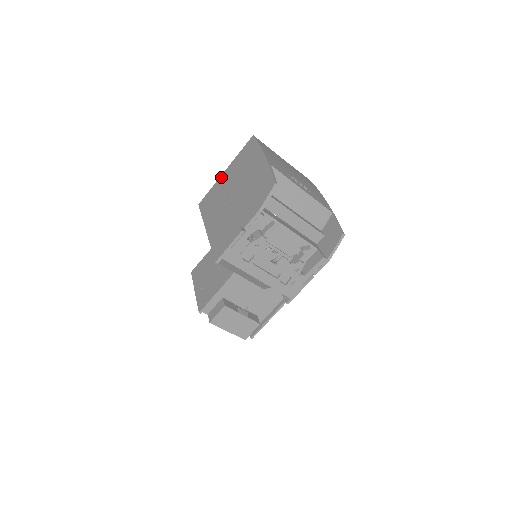
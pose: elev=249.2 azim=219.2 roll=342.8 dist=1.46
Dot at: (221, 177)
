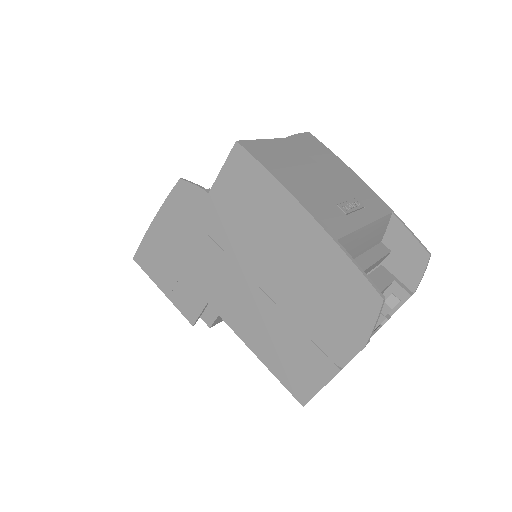
Dot at: (199, 222)
